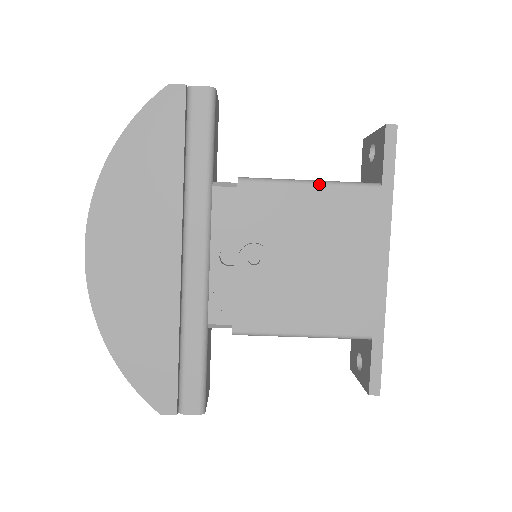
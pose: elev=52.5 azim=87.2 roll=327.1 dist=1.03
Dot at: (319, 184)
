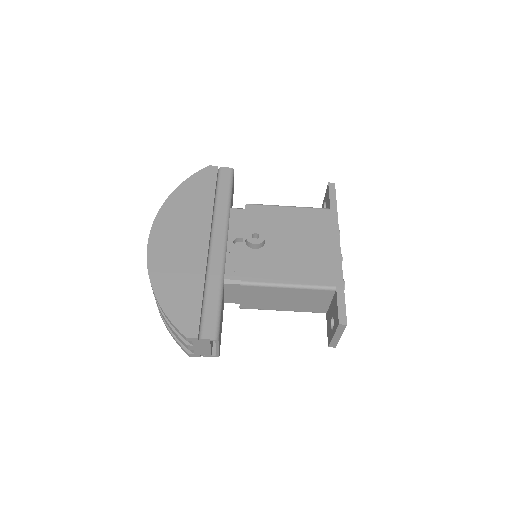
Dot at: (293, 207)
